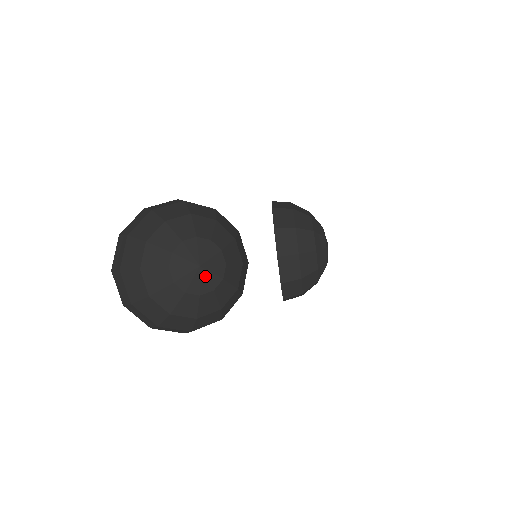
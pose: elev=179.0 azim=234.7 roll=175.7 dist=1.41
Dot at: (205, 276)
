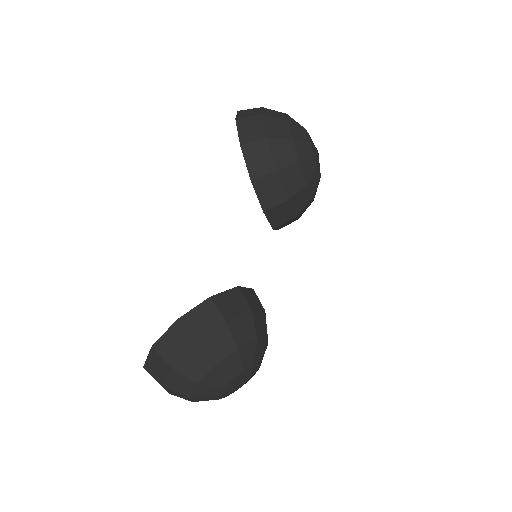
Dot at: (247, 381)
